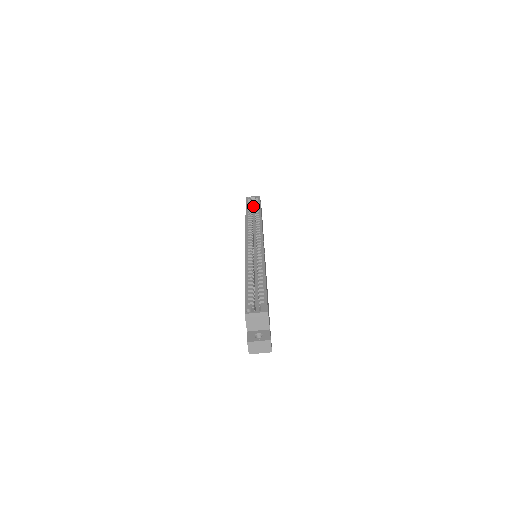
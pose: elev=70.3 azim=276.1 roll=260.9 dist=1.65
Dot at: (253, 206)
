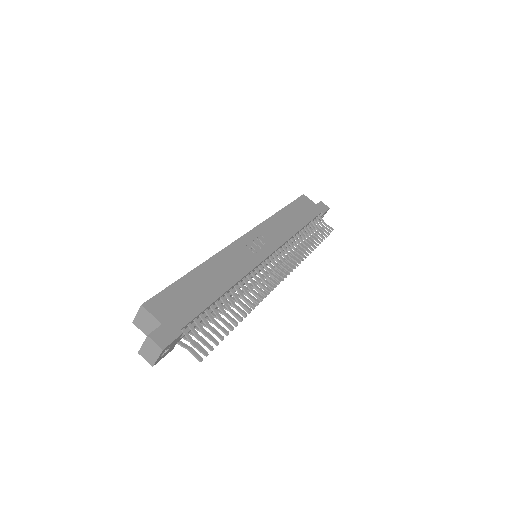
Dot at: occluded
